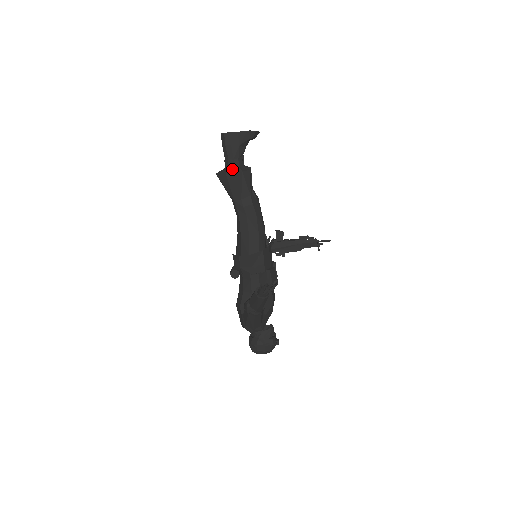
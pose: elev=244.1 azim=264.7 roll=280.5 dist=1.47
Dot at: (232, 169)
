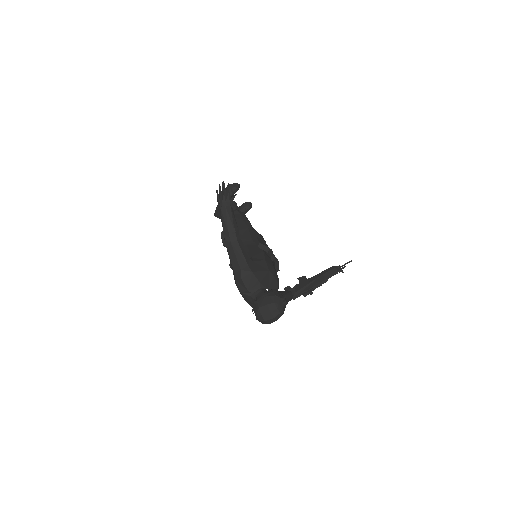
Dot at: occluded
